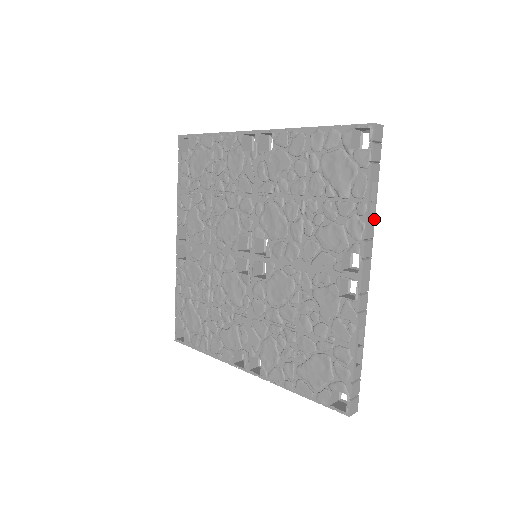
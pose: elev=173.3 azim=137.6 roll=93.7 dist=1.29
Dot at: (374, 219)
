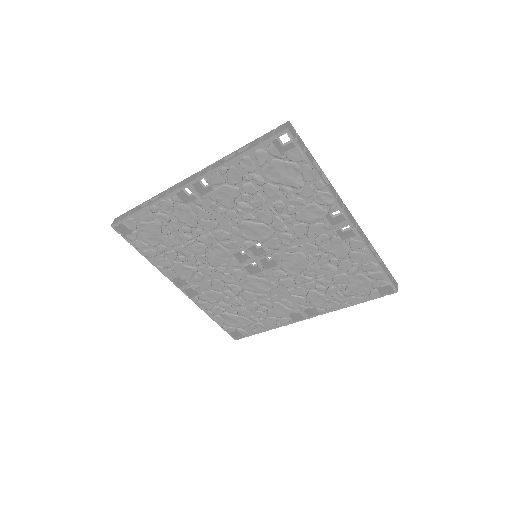
Dot at: occluded
